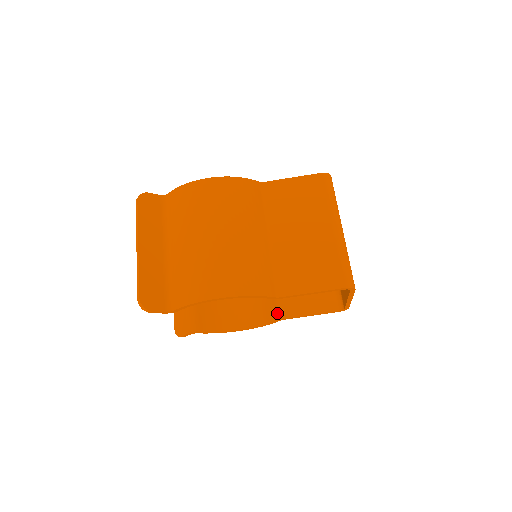
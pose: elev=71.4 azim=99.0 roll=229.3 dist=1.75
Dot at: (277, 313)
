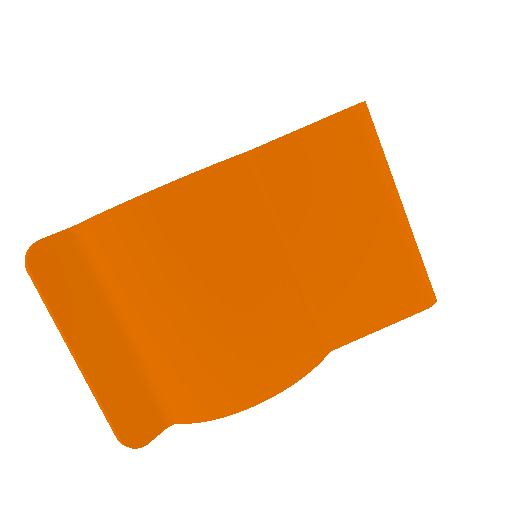
Dot at: occluded
